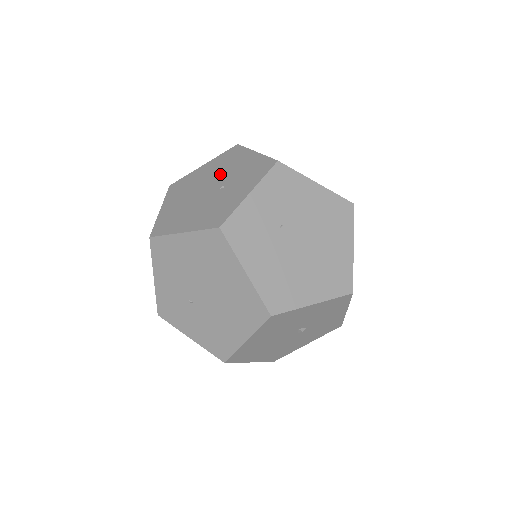
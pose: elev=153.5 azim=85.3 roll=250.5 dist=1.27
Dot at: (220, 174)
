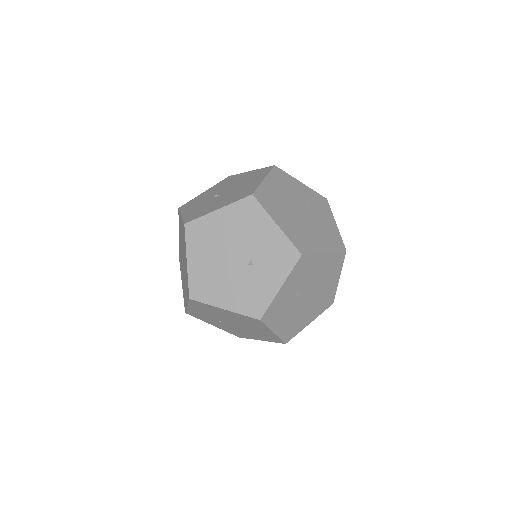
Dot at: (243, 240)
